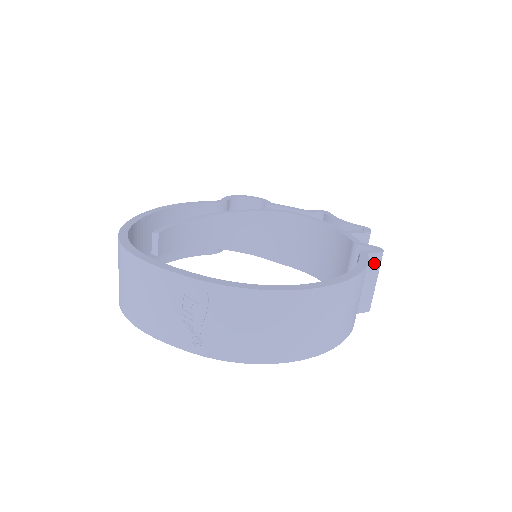
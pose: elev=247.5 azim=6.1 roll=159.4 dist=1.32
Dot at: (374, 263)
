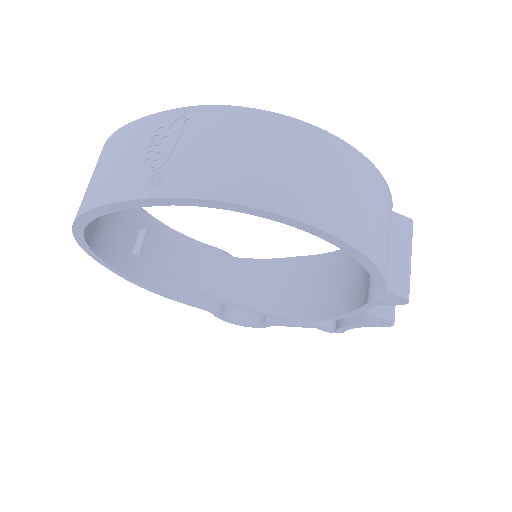
Dot at: (403, 228)
